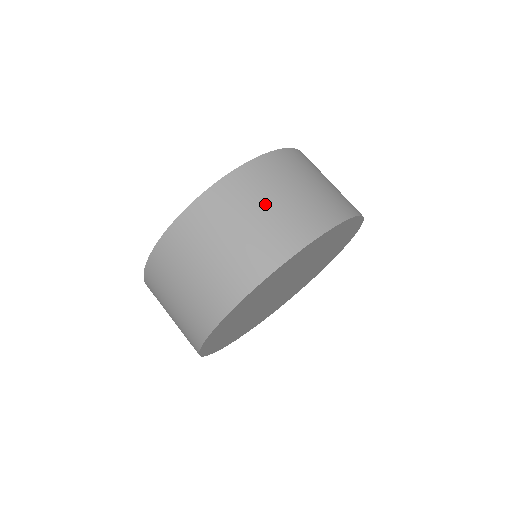
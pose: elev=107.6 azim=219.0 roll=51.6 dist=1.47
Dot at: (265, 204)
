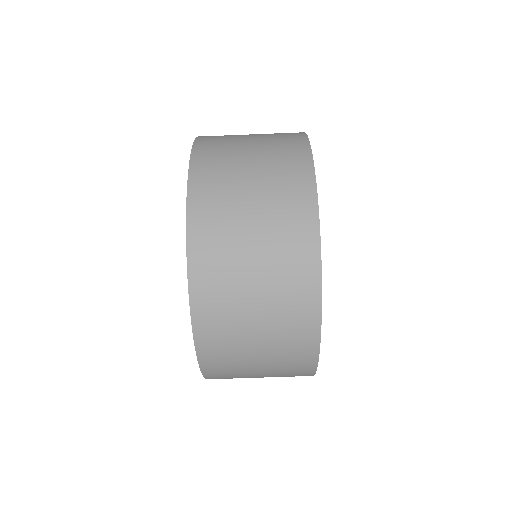
Dot at: (249, 293)
